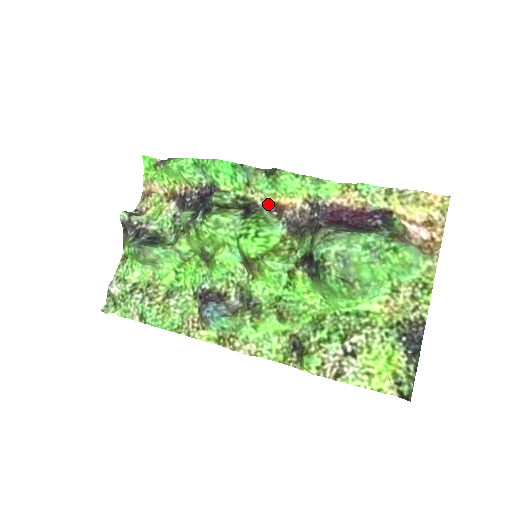
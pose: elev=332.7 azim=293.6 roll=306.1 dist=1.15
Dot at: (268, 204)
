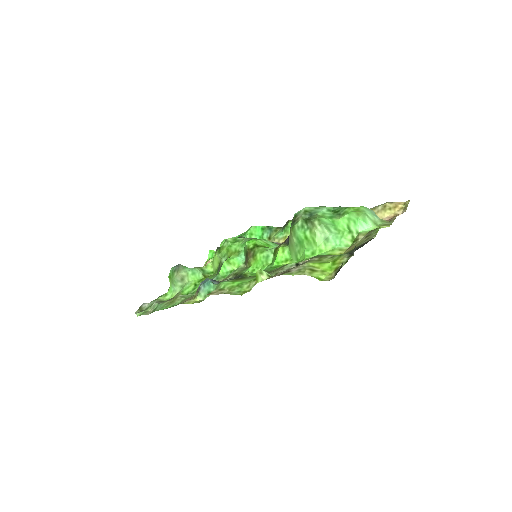
Dot at: (279, 243)
